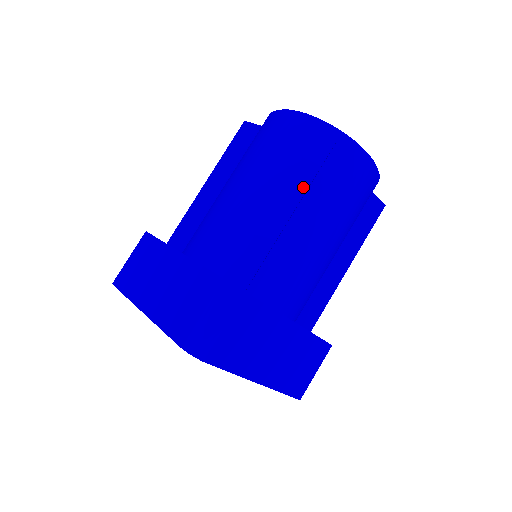
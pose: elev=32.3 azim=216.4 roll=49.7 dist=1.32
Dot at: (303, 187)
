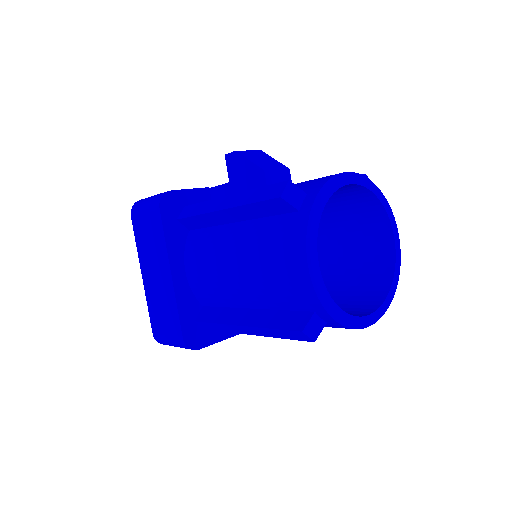
Dot at: (270, 335)
